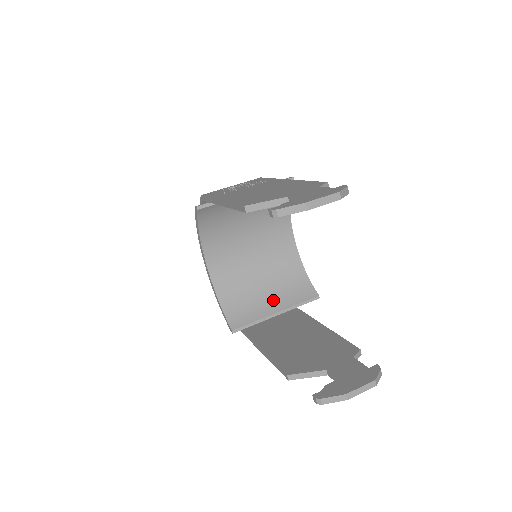
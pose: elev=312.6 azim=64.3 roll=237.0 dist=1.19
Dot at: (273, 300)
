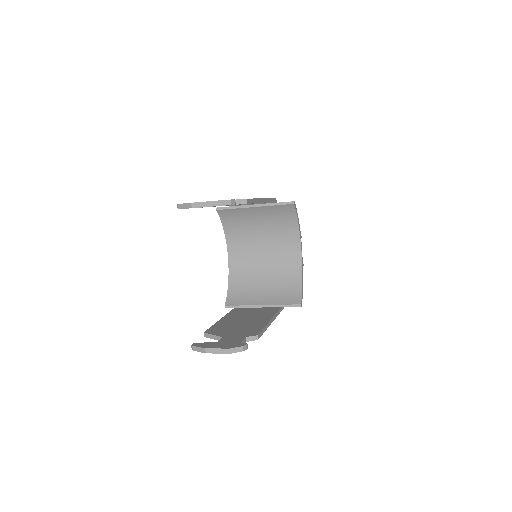
Dot at: (265, 295)
